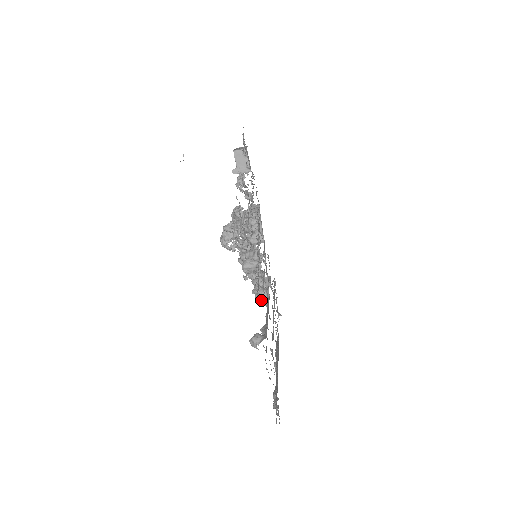
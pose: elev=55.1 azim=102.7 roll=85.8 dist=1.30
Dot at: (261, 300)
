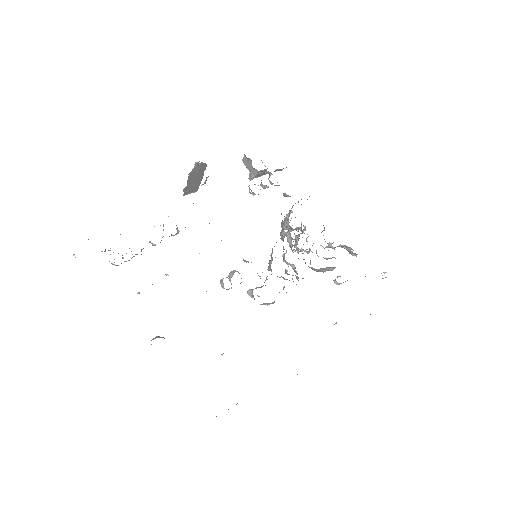
Dot at: occluded
